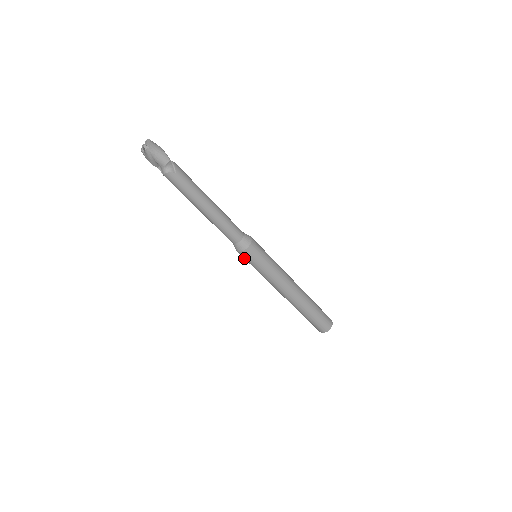
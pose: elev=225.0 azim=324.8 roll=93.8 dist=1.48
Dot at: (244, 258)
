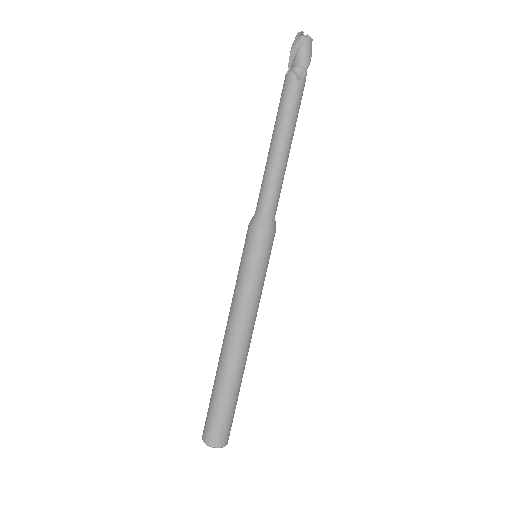
Dot at: (246, 240)
